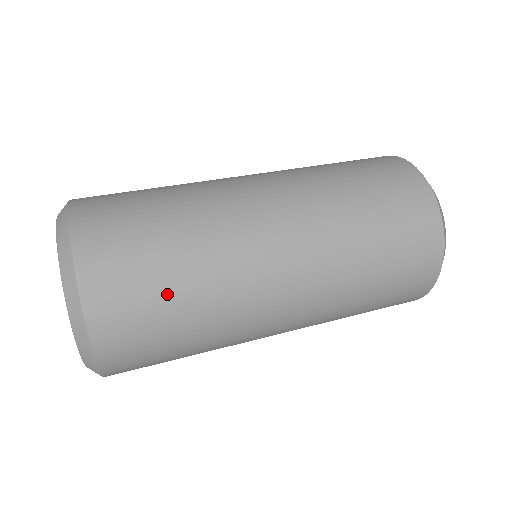
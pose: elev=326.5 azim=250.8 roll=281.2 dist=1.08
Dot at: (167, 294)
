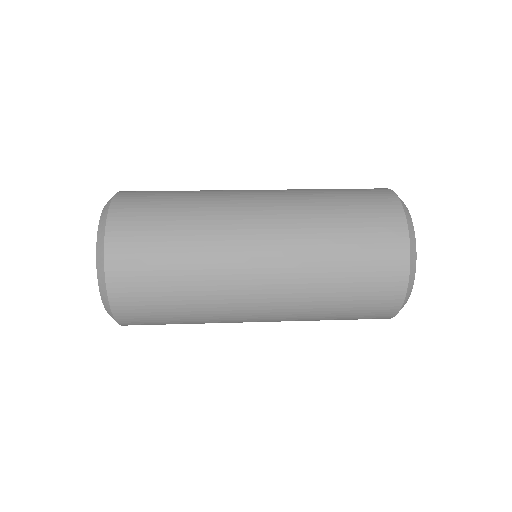
Dot at: (169, 308)
